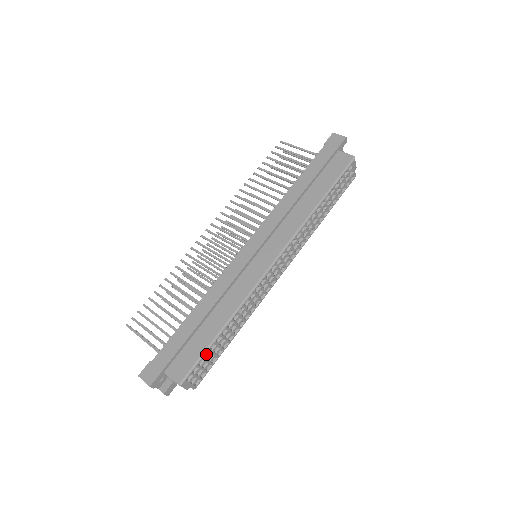
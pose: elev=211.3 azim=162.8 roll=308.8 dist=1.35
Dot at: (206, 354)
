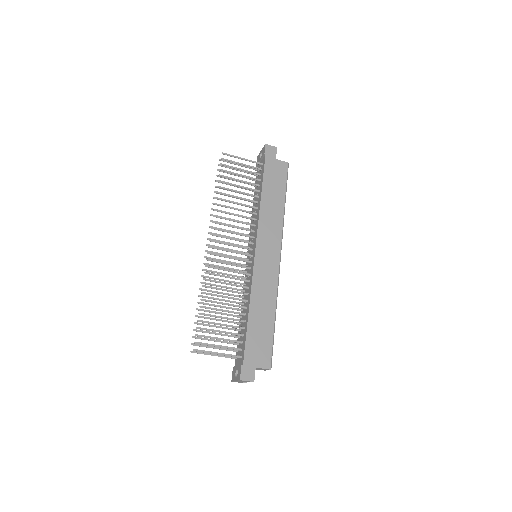
Dot at: occluded
